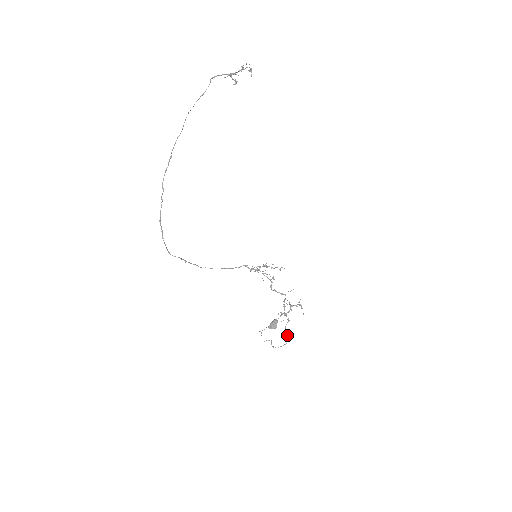
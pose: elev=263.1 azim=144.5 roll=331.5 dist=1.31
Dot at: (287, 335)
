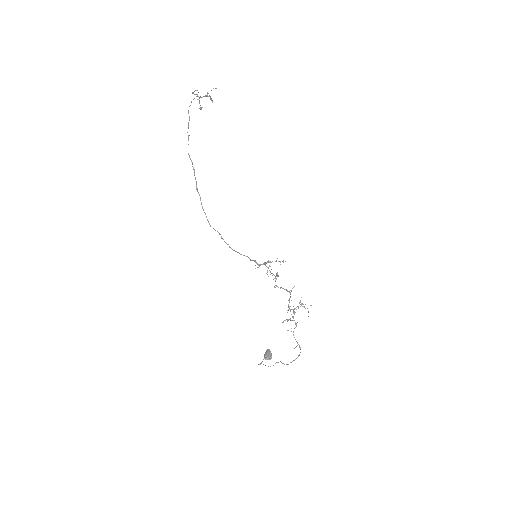
Dot at: (298, 344)
